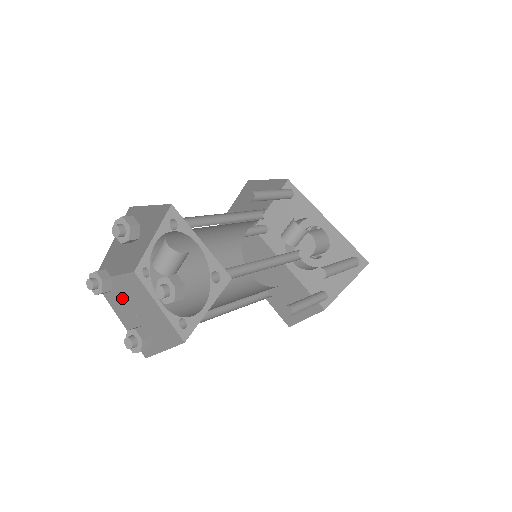
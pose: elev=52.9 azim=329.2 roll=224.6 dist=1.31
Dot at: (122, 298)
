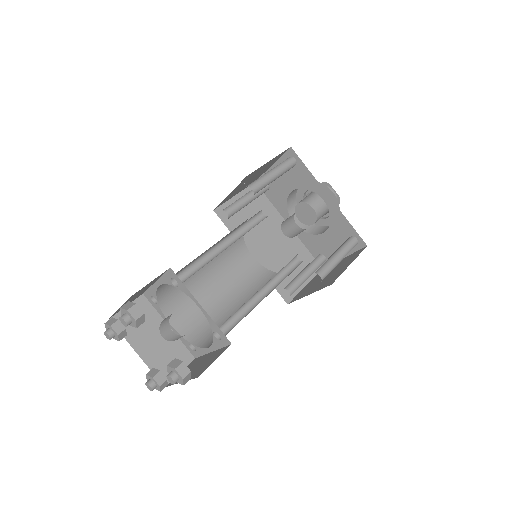
Dot at: (137, 330)
